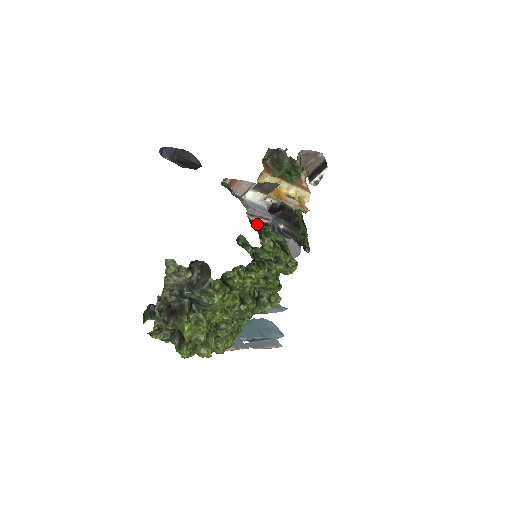
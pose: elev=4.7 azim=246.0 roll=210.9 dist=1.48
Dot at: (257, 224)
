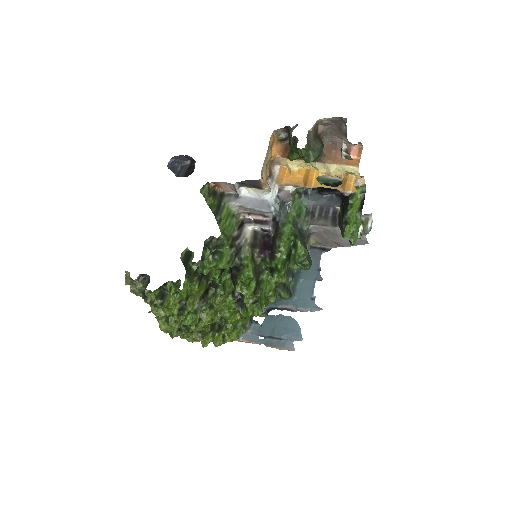
Dot at: (254, 223)
